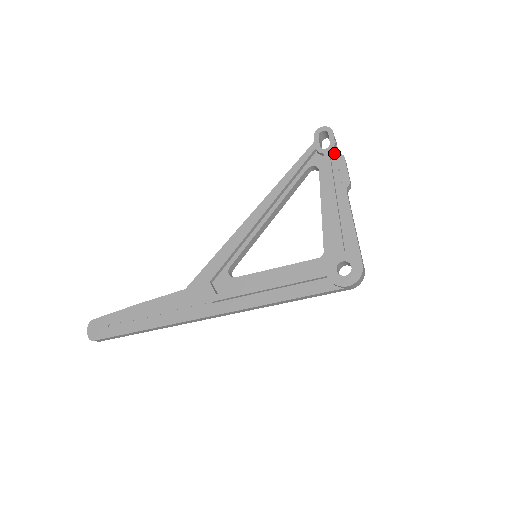
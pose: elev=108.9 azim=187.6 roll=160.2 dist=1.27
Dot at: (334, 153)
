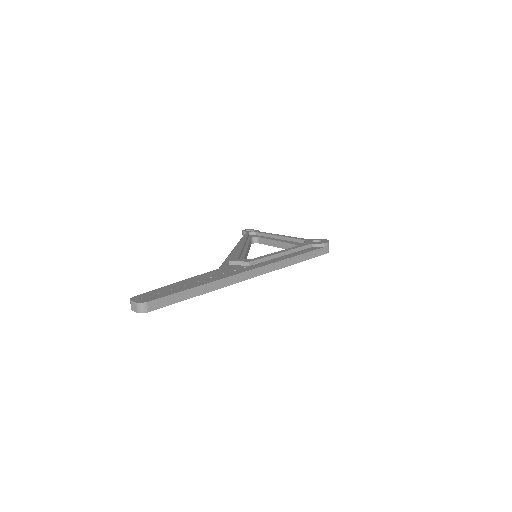
Dot at: occluded
